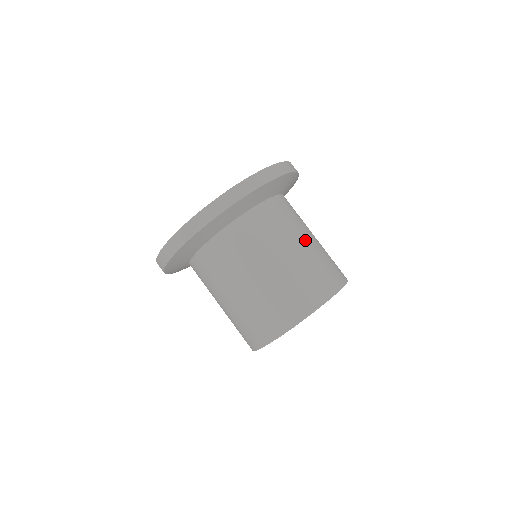
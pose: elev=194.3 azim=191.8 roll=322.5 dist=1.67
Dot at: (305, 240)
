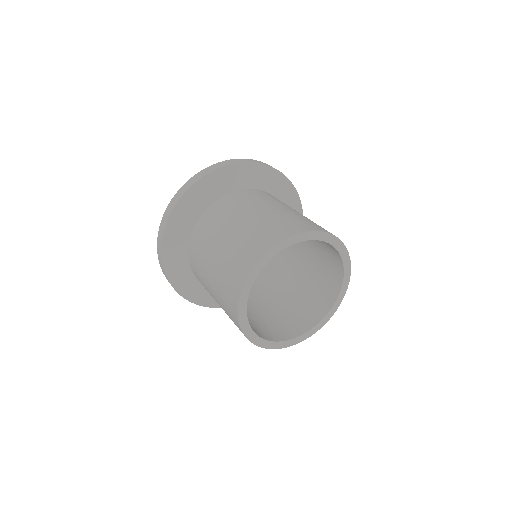
Dot at: (262, 209)
